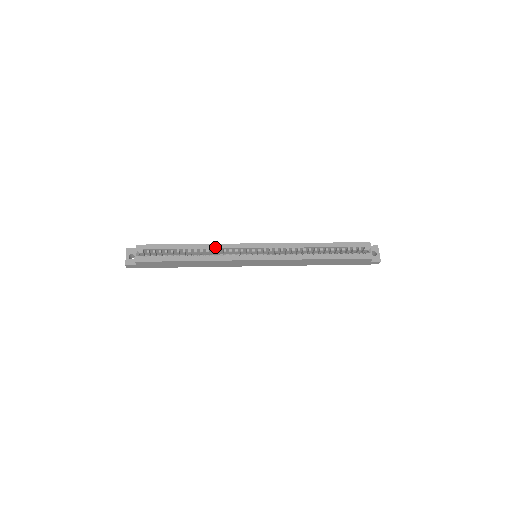
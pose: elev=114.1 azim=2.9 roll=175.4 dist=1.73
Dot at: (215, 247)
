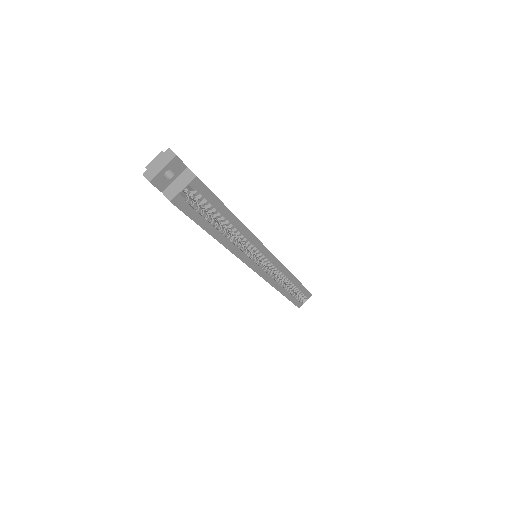
Dot at: (249, 237)
